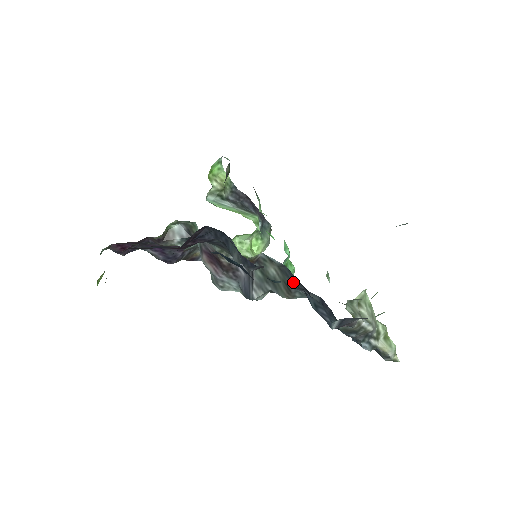
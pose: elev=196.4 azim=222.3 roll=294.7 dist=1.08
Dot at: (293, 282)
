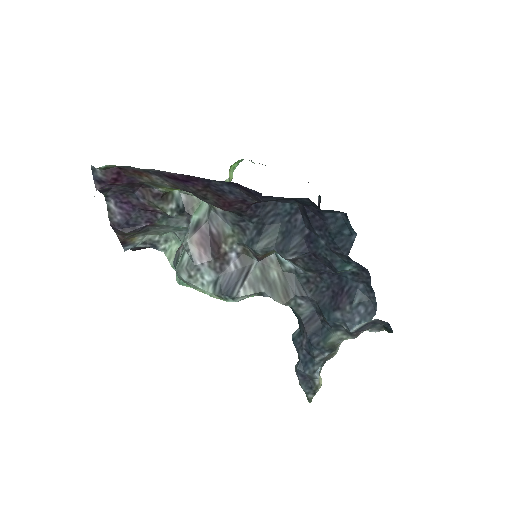
Dot at: (296, 289)
